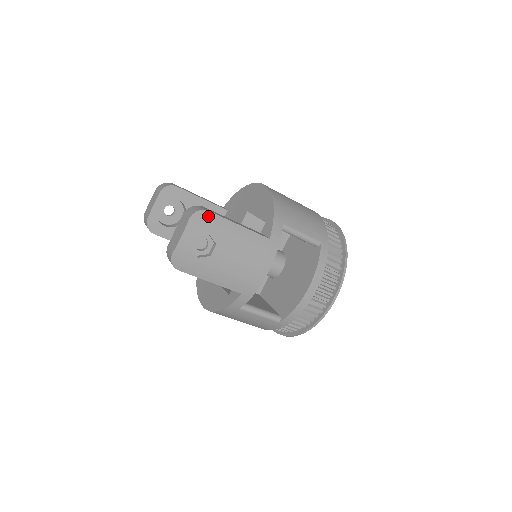
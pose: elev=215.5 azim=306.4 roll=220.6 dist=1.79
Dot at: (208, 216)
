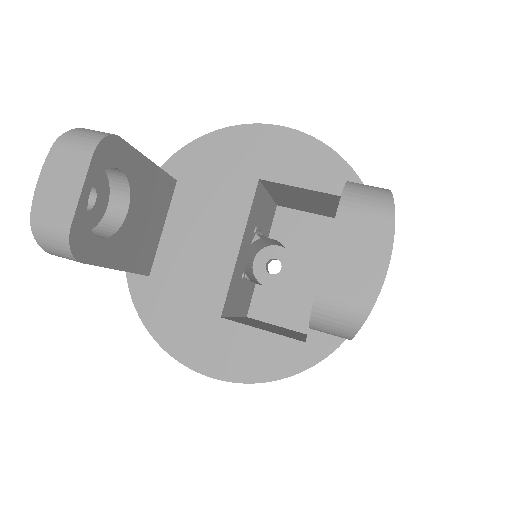
Dot at: occluded
